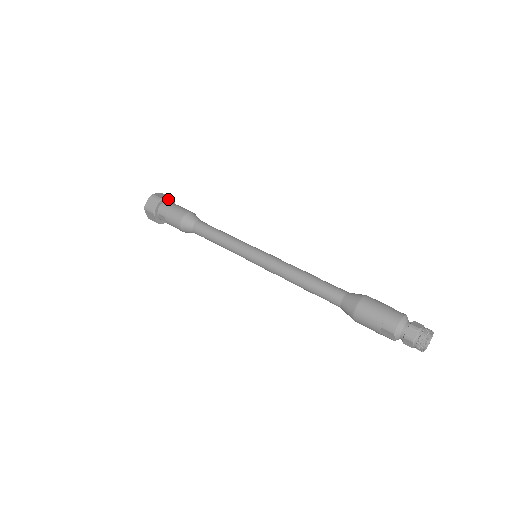
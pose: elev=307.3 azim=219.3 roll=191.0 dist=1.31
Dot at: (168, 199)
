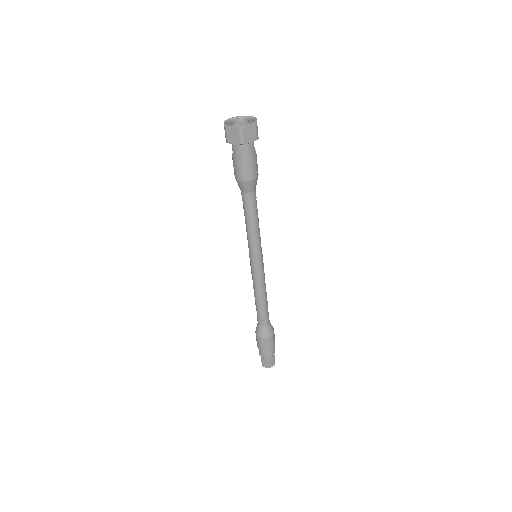
Dot at: (252, 141)
